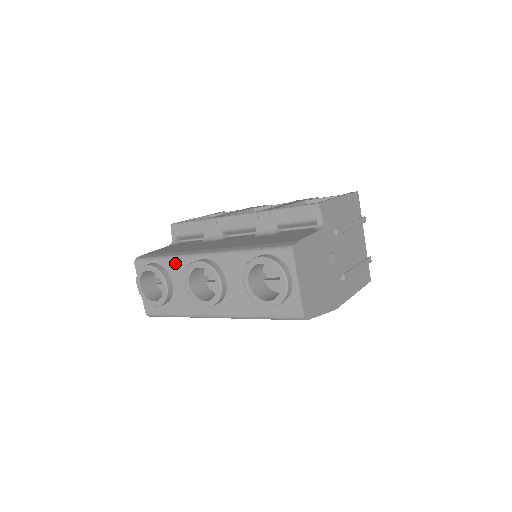
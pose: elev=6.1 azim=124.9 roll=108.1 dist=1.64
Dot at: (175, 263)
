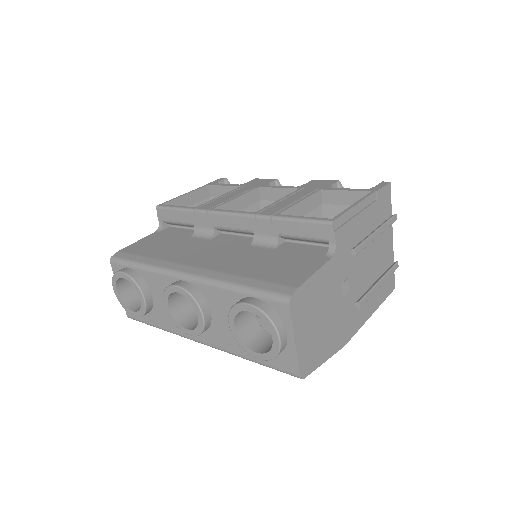
Dot at: (153, 275)
